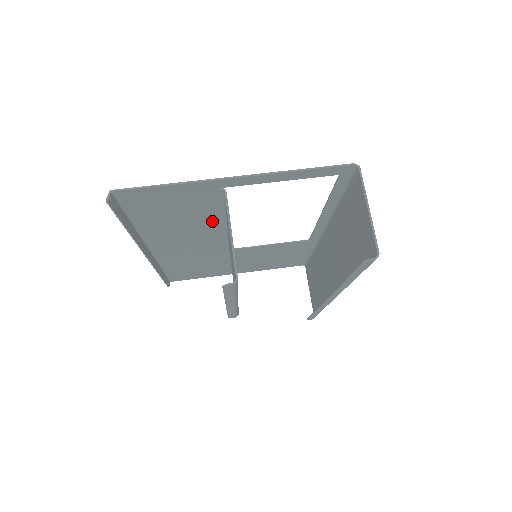
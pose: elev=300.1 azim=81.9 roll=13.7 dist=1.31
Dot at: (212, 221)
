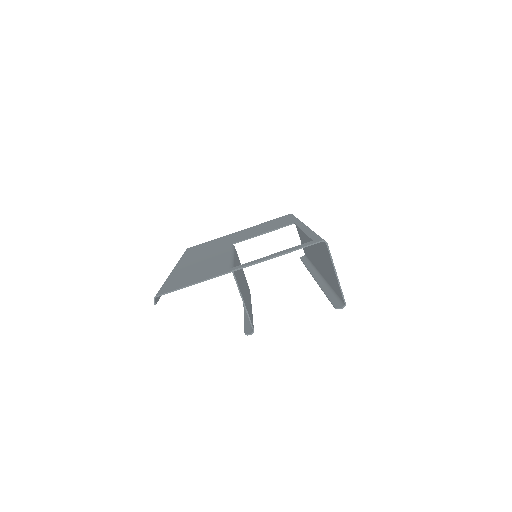
Dot at: (221, 260)
